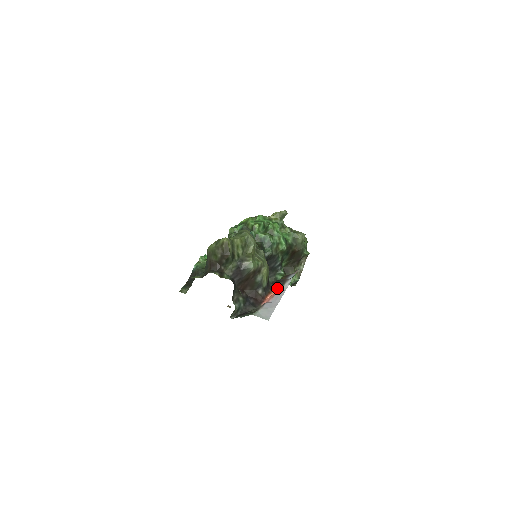
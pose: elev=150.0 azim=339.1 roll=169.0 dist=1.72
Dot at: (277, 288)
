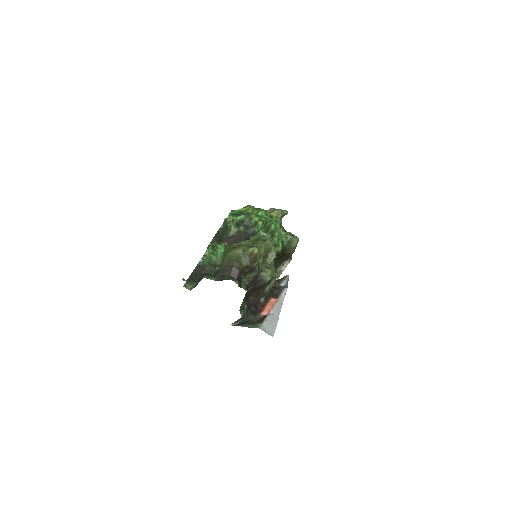
Dot at: (274, 296)
